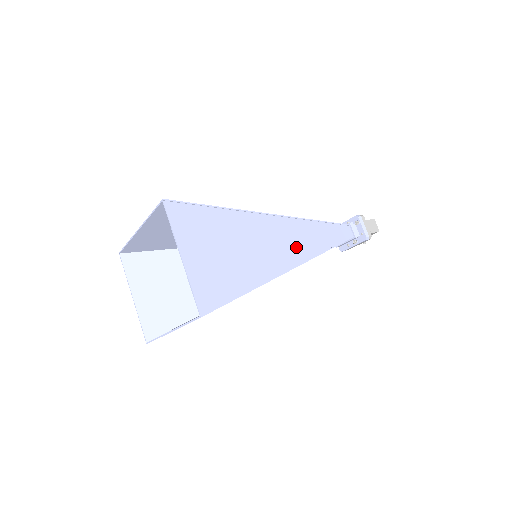
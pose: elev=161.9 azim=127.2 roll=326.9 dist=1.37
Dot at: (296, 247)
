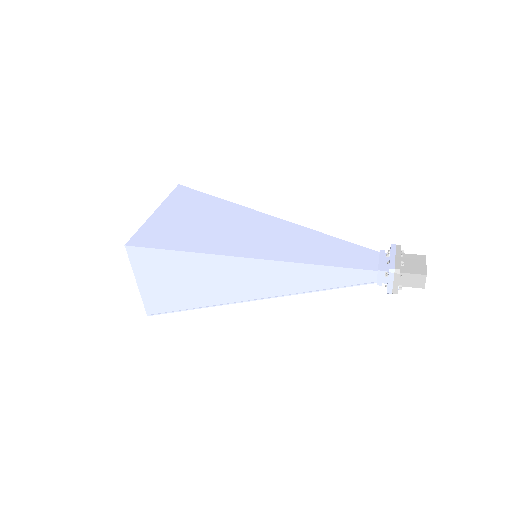
Dot at: (268, 285)
